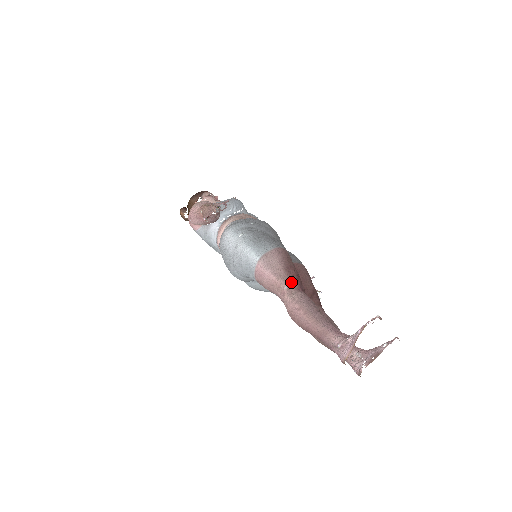
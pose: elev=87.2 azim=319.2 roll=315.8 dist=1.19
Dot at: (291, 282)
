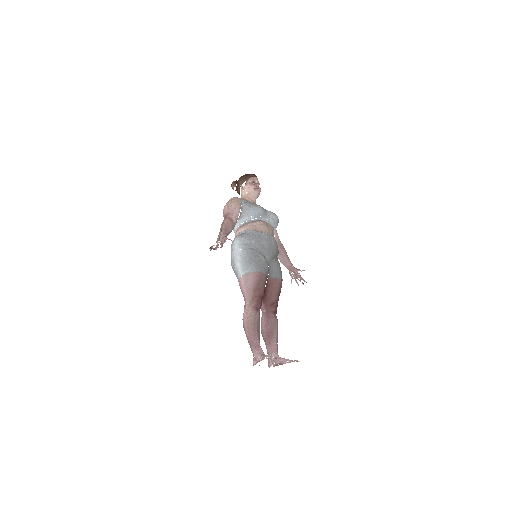
Dot at: (252, 301)
